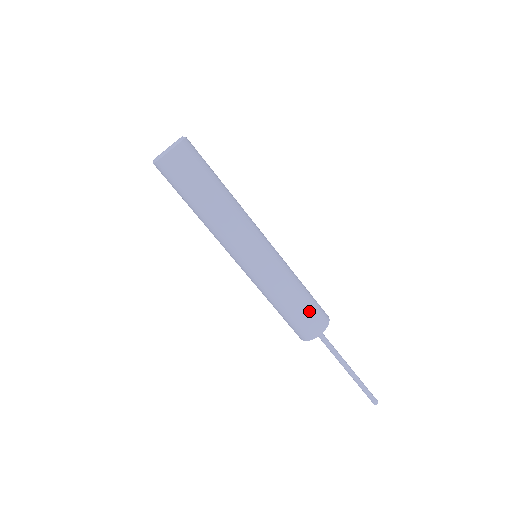
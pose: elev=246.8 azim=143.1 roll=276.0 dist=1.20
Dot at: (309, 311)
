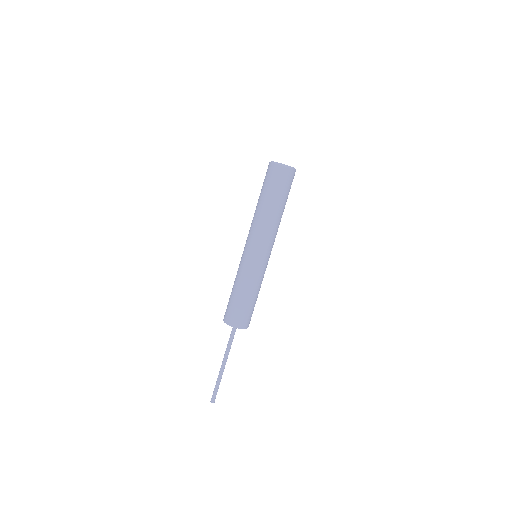
Dot at: (237, 308)
